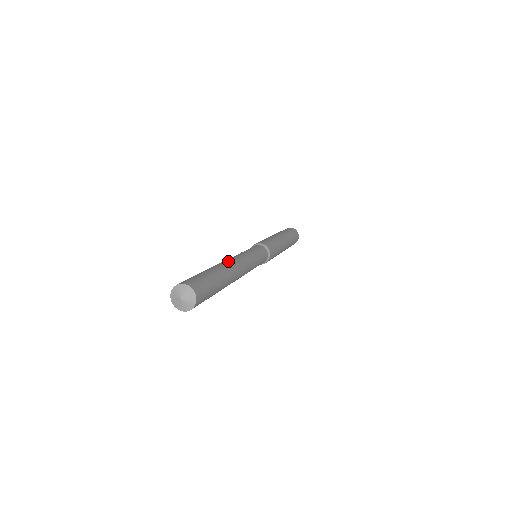
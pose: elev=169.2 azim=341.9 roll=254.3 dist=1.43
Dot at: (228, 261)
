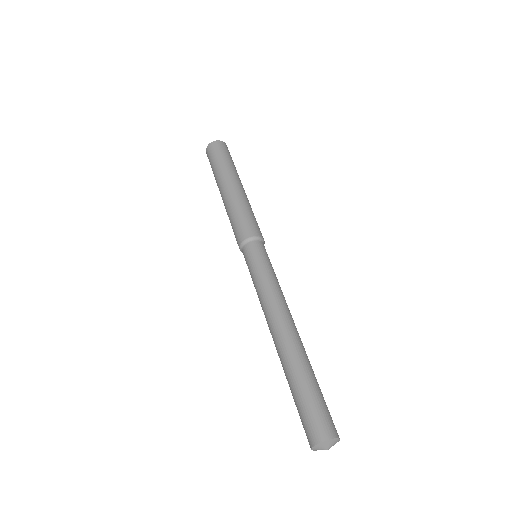
Dot at: (280, 332)
